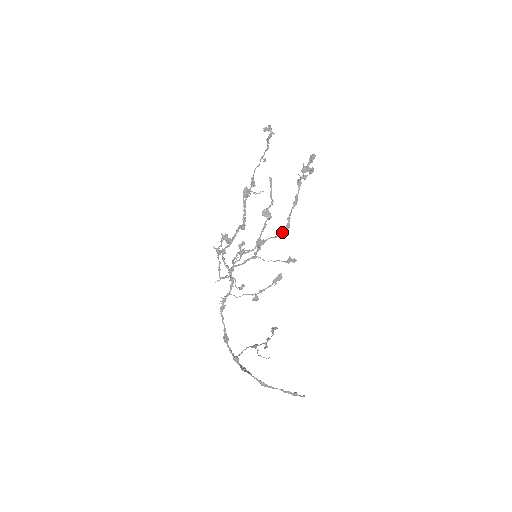
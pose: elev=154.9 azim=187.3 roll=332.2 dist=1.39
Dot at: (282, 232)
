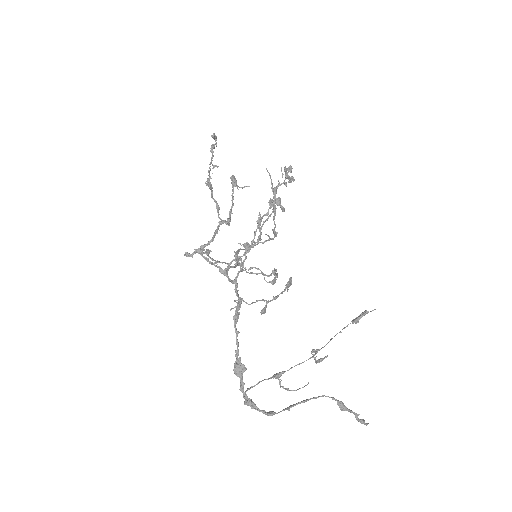
Dot at: occluded
